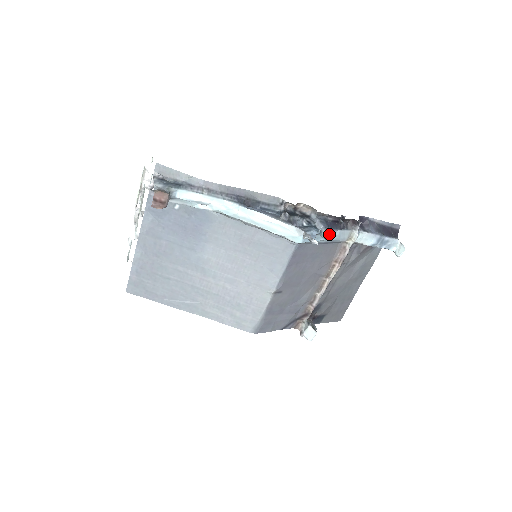
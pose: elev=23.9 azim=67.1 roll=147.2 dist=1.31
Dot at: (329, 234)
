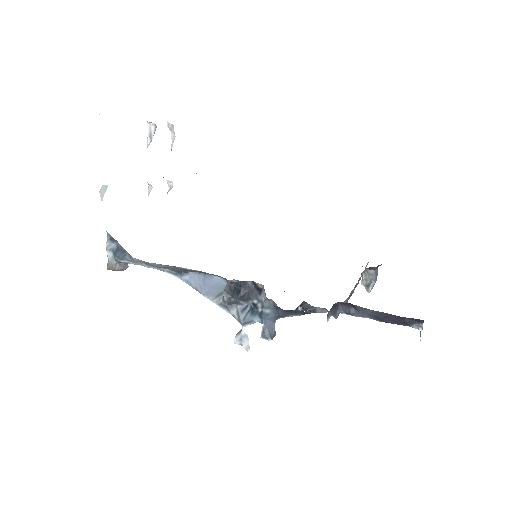
Dot at: (266, 339)
